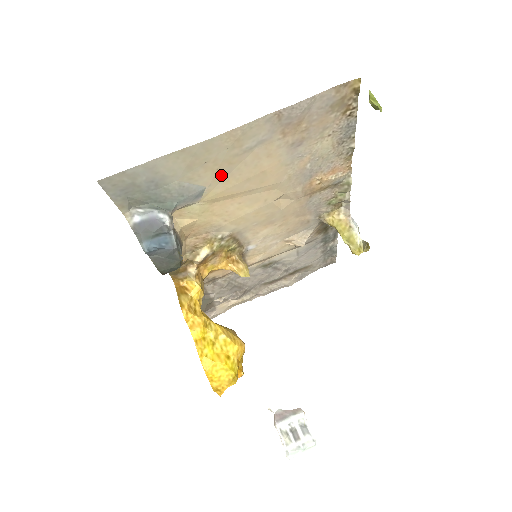
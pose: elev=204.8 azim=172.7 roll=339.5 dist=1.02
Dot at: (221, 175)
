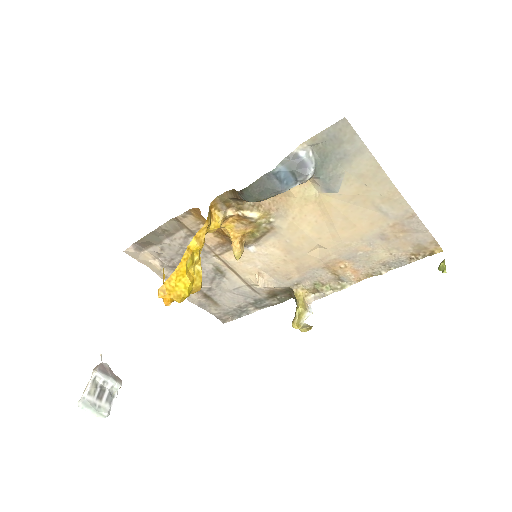
Dot at: (351, 199)
